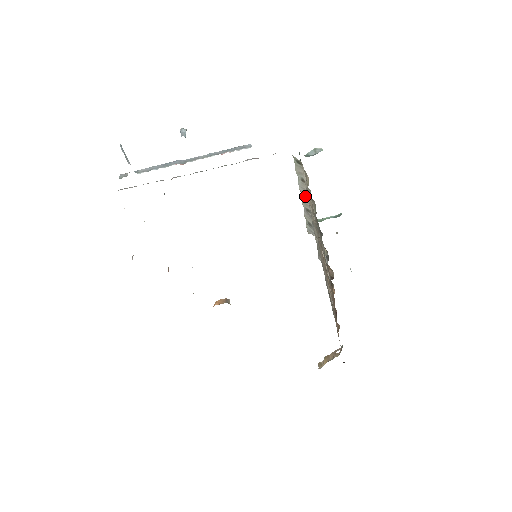
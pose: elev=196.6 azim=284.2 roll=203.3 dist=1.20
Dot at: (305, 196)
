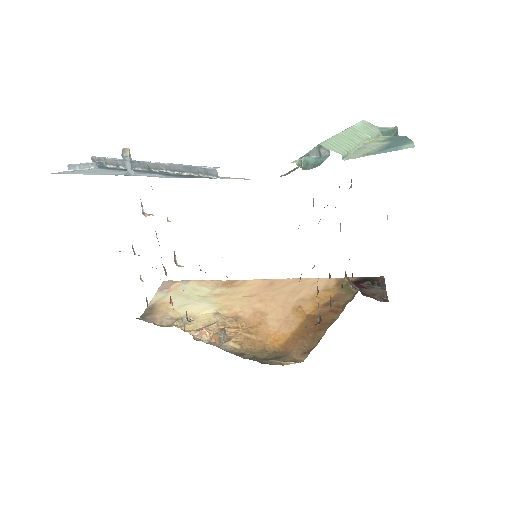
Dot at: occluded
